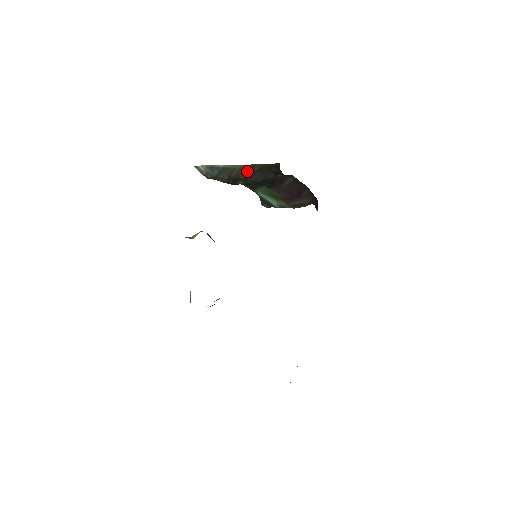
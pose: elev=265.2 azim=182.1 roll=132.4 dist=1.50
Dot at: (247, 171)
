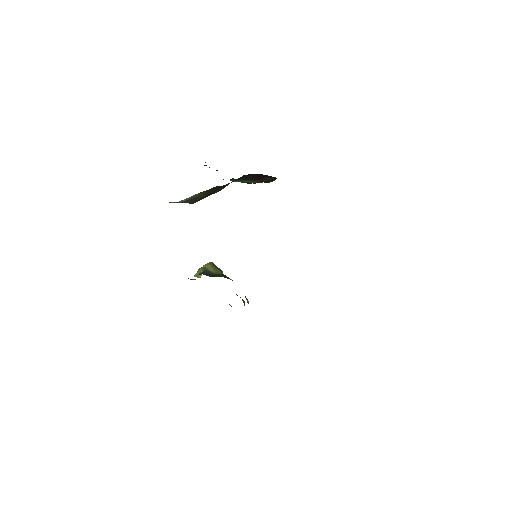
Dot at: (205, 194)
